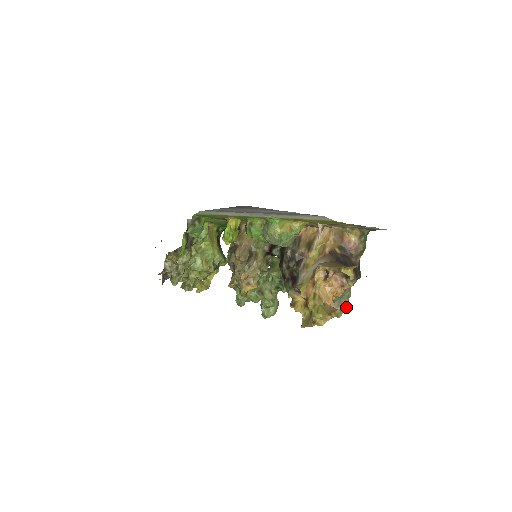
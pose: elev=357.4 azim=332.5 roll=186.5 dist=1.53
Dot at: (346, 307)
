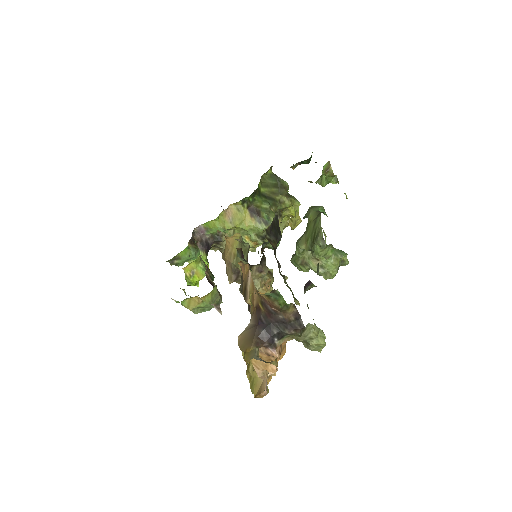
Dot at: (319, 345)
